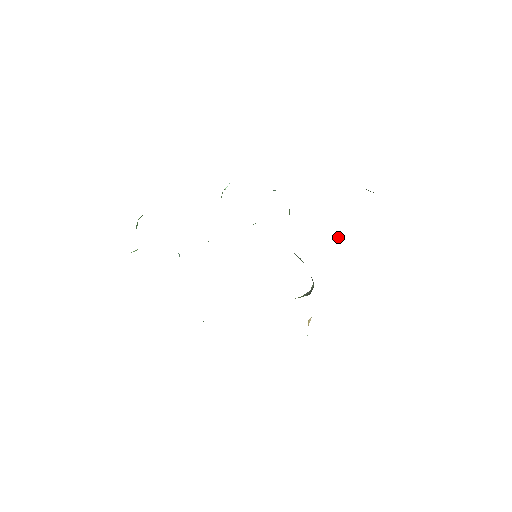
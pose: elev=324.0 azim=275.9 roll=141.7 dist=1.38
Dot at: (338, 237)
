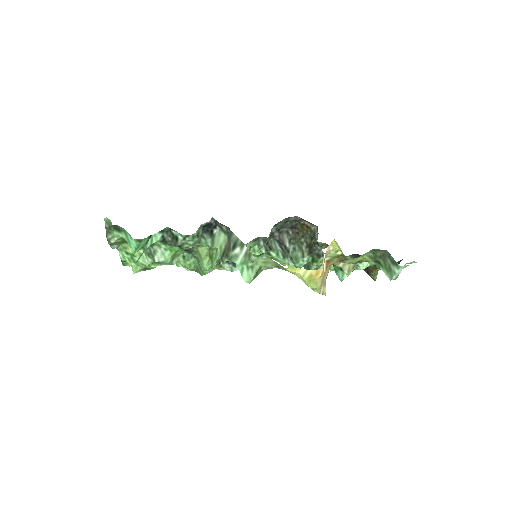
Dot at: occluded
